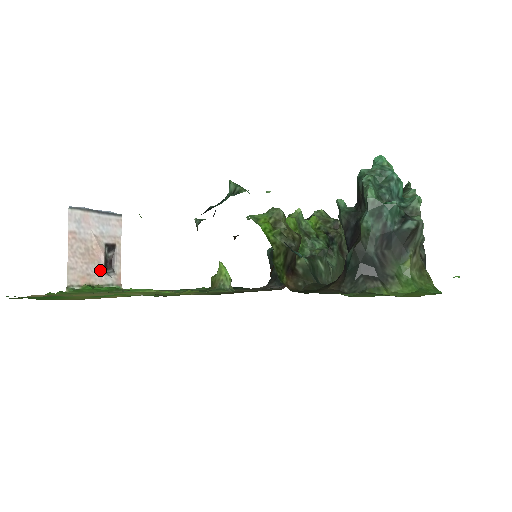
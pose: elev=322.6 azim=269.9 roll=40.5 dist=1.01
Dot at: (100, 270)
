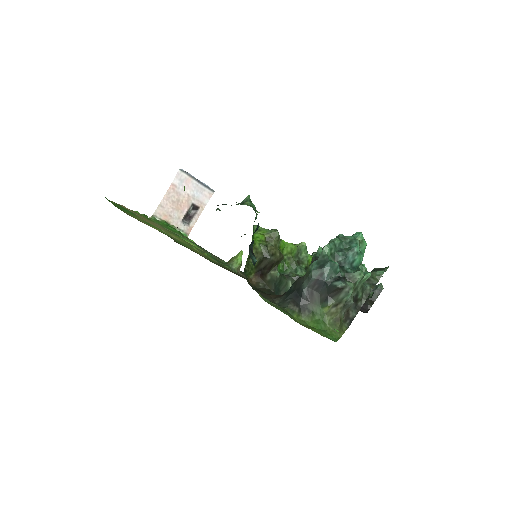
Dot at: (180, 217)
